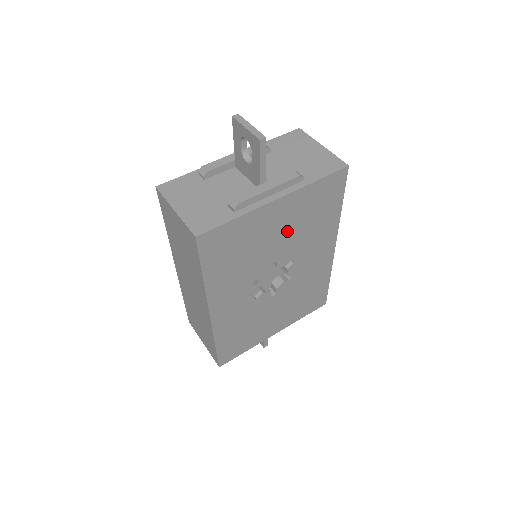
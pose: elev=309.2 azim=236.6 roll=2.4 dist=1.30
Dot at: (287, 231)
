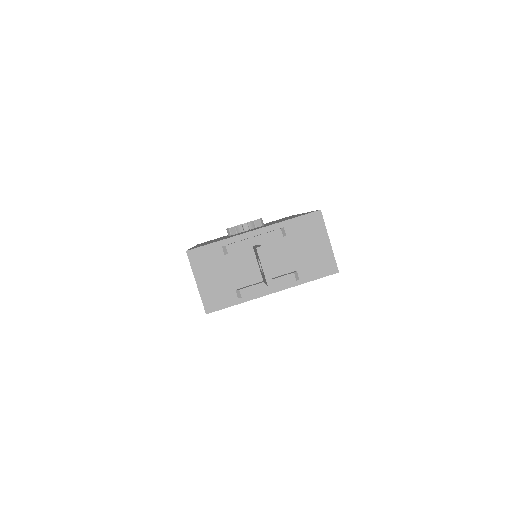
Dot at: occluded
